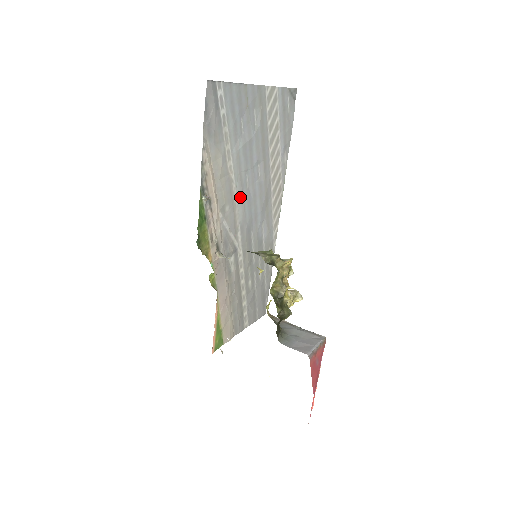
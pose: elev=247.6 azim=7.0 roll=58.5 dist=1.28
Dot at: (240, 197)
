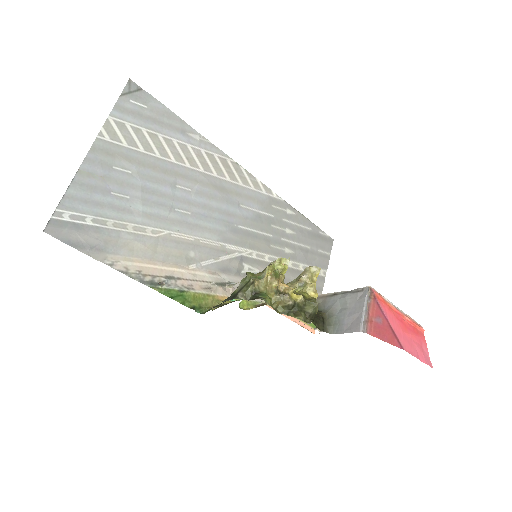
Dot at: (192, 230)
